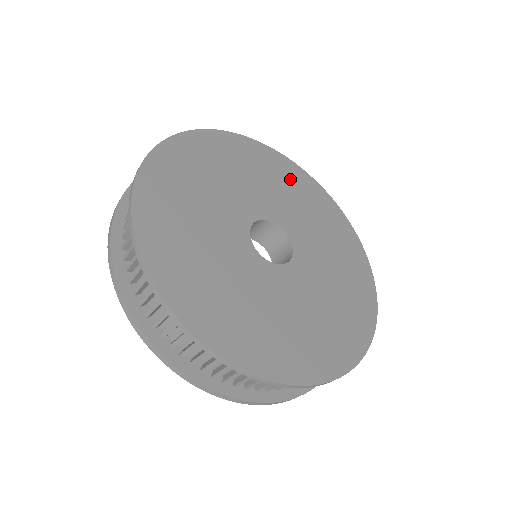
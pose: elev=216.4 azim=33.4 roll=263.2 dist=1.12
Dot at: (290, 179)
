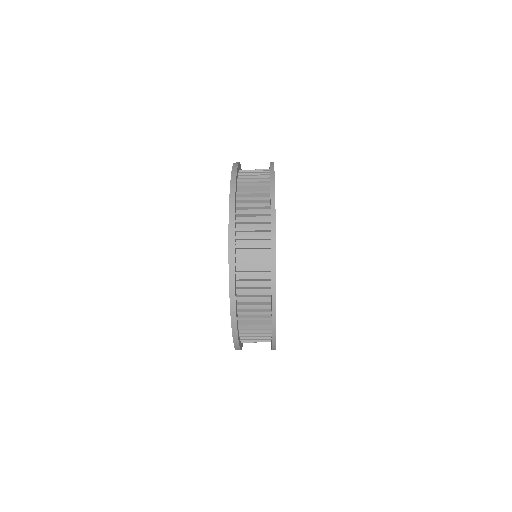
Dot at: occluded
